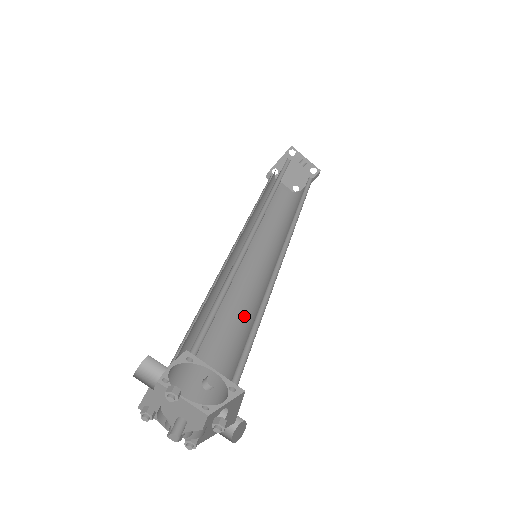
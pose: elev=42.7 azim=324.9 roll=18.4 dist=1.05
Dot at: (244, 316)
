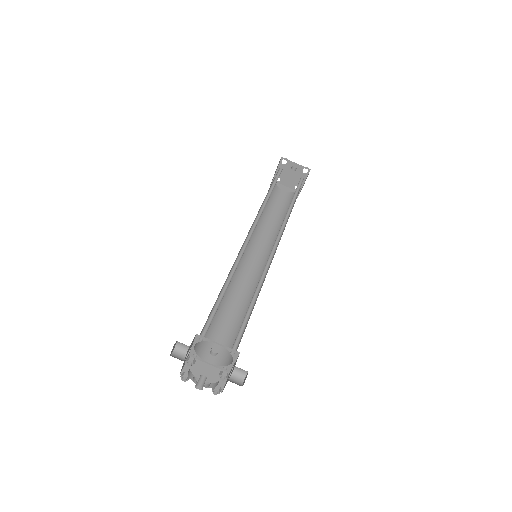
Dot at: occluded
